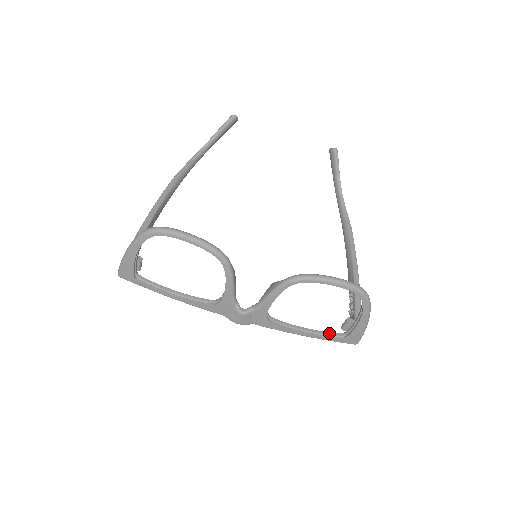
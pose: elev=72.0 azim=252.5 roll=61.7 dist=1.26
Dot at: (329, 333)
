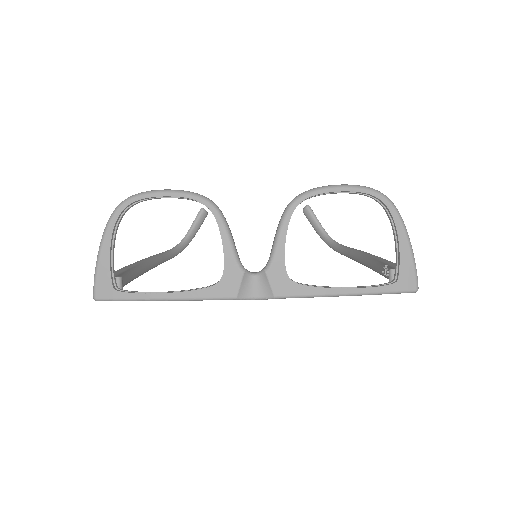
Dot at: (375, 285)
